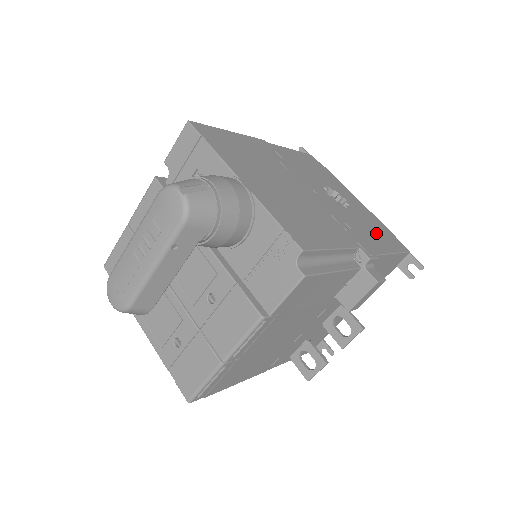
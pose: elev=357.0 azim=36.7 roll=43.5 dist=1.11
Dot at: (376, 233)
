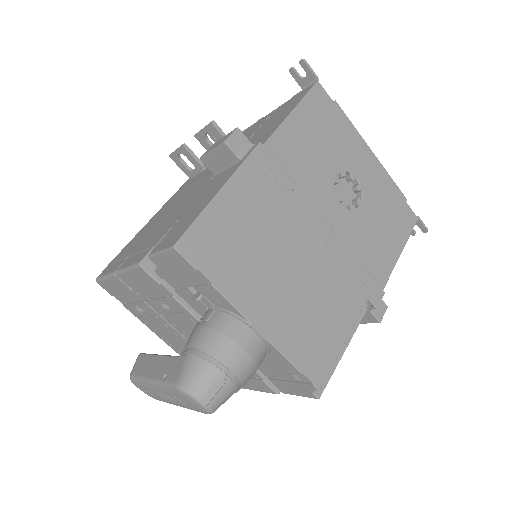
Dot at: (387, 228)
